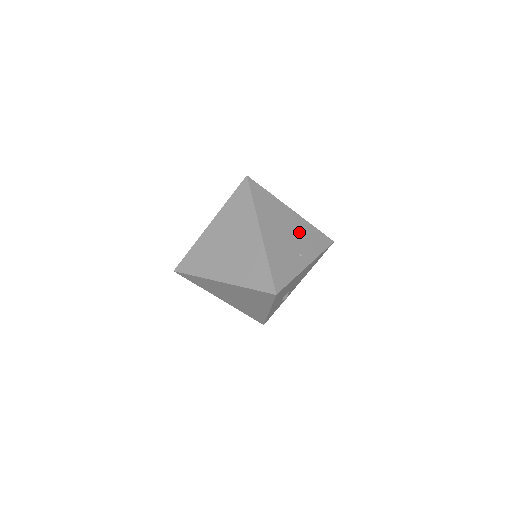
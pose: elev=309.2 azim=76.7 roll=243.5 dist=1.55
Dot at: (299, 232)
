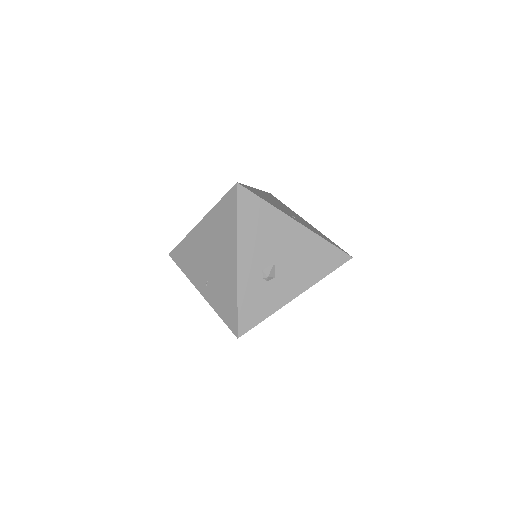
Dot at: (304, 222)
